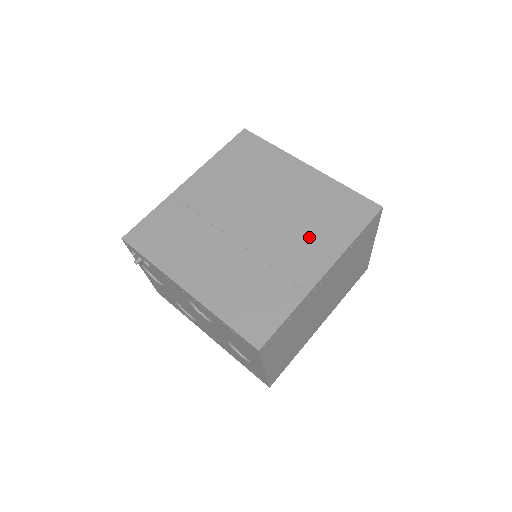
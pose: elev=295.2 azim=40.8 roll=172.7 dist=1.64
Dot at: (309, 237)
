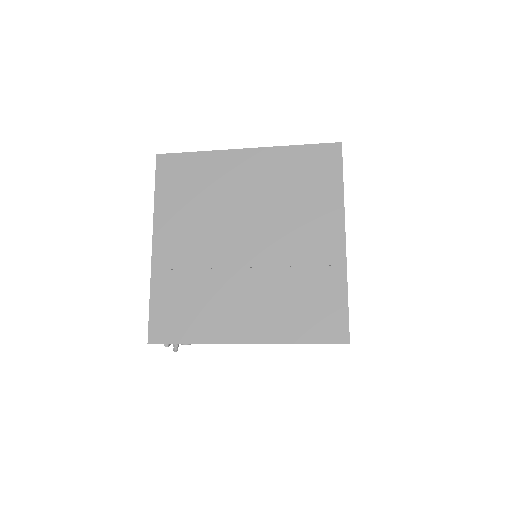
Dot at: (305, 217)
